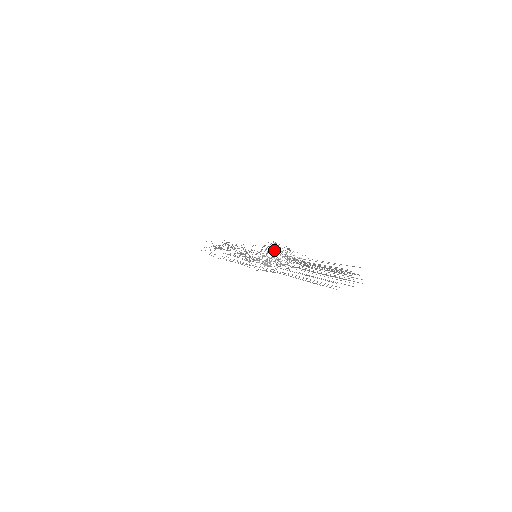
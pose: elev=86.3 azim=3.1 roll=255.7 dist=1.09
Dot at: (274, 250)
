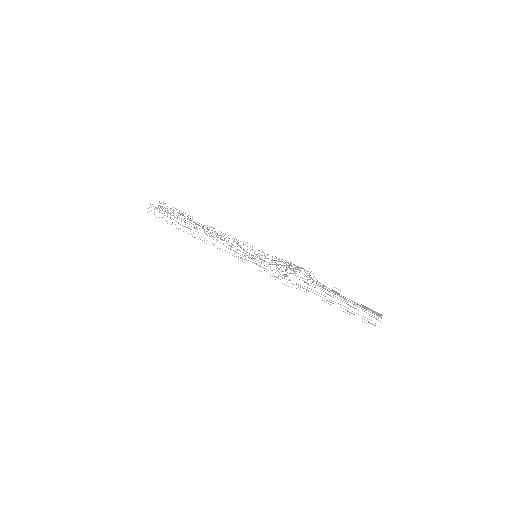
Dot at: occluded
